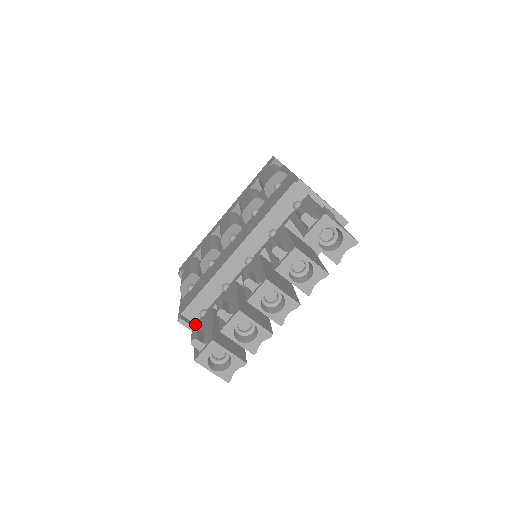
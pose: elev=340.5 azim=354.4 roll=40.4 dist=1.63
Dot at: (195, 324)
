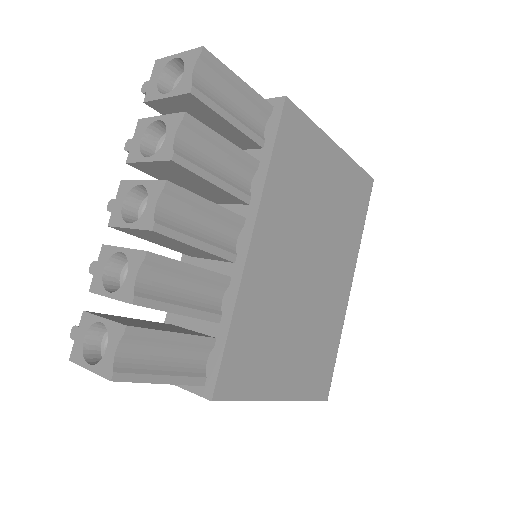
Dot at: occluded
